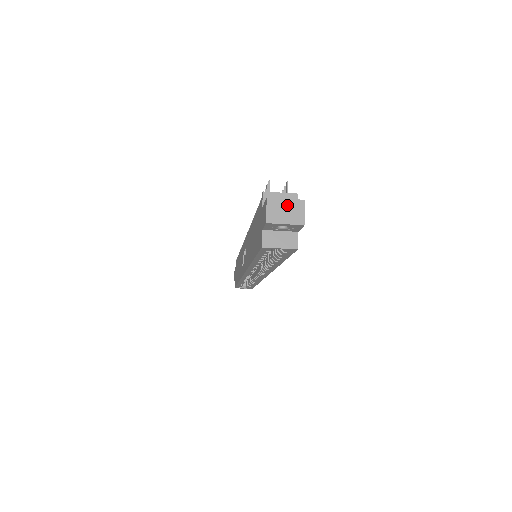
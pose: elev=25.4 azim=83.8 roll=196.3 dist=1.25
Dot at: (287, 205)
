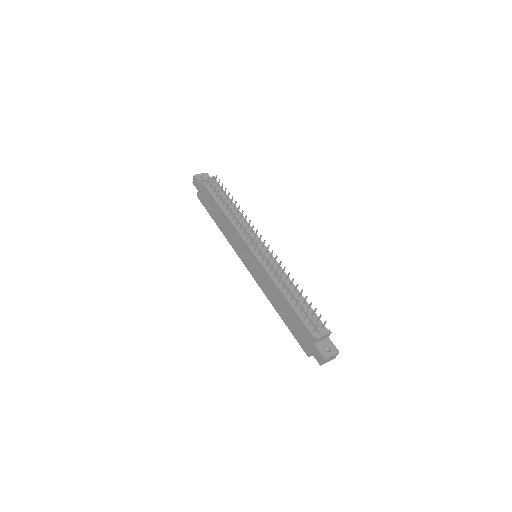
Dot at: (332, 357)
